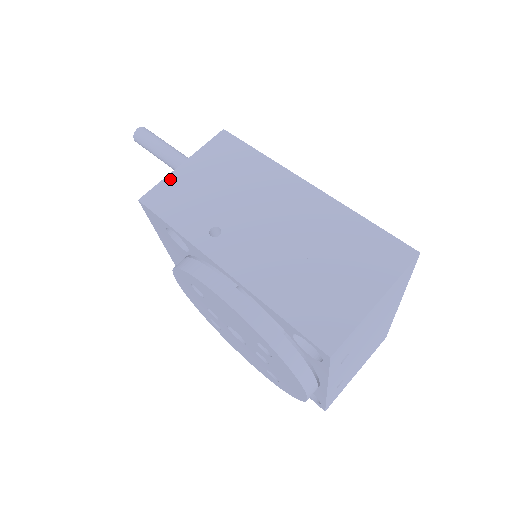
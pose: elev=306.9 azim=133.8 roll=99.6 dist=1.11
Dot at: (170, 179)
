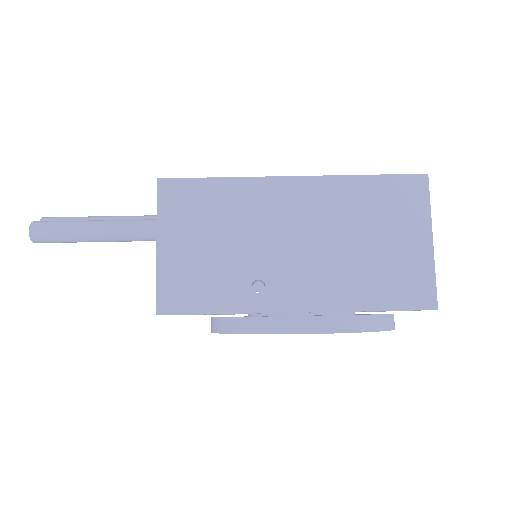
Dot at: (163, 271)
